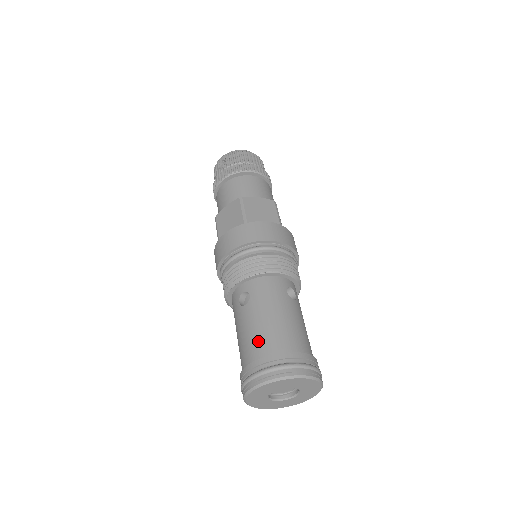
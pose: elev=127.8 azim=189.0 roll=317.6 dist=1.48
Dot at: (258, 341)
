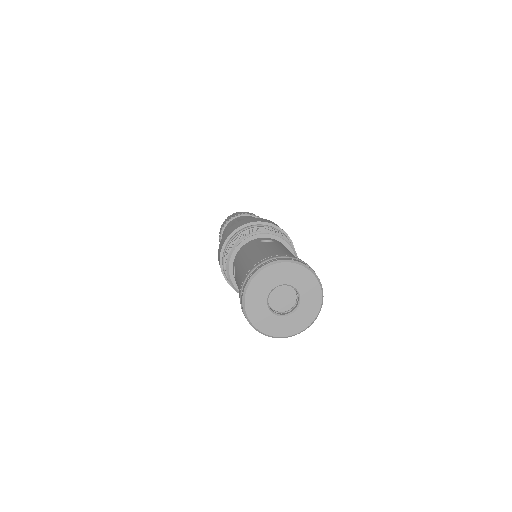
Dot at: (284, 252)
